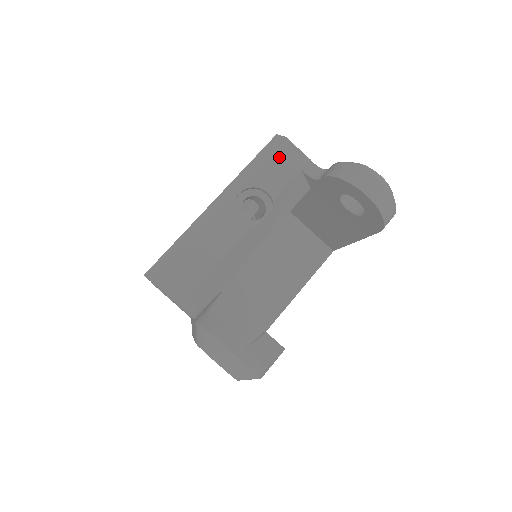
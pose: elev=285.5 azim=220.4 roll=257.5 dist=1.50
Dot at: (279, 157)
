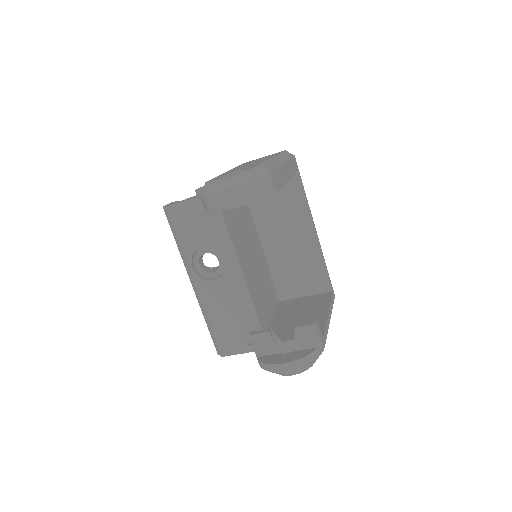
Dot at: (179, 222)
